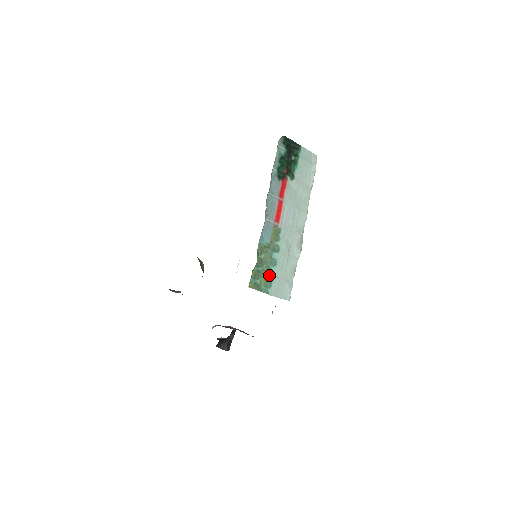
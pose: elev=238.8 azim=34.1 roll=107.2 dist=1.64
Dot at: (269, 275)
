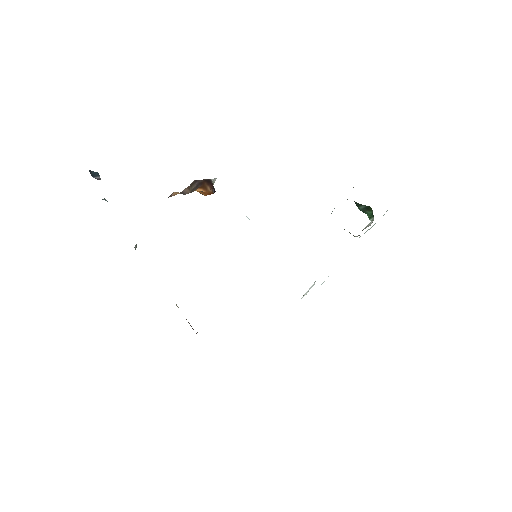
Dot at: occluded
